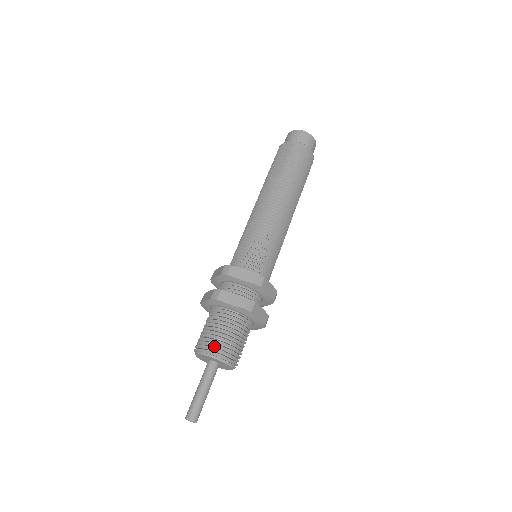
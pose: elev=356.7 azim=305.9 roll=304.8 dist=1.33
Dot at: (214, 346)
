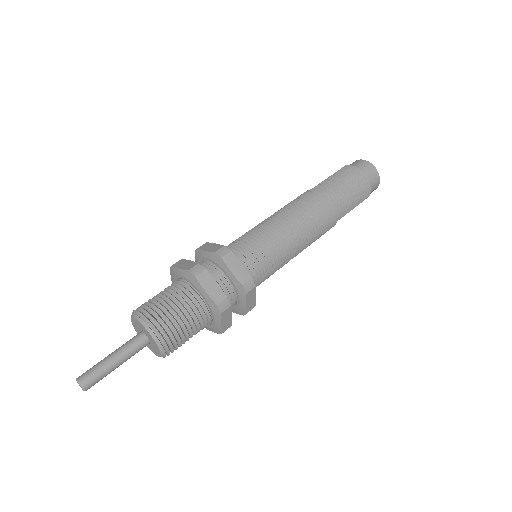
Dot at: (144, 308)
